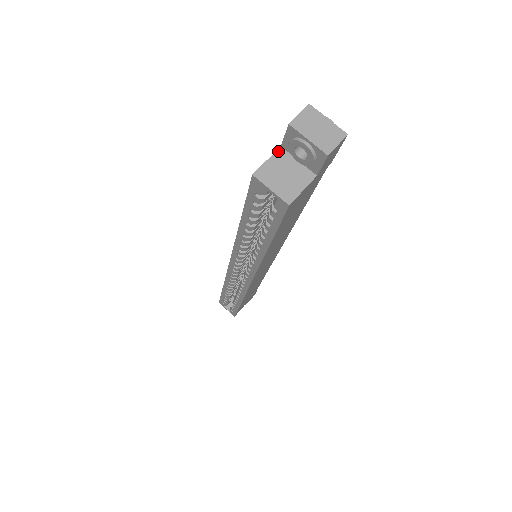
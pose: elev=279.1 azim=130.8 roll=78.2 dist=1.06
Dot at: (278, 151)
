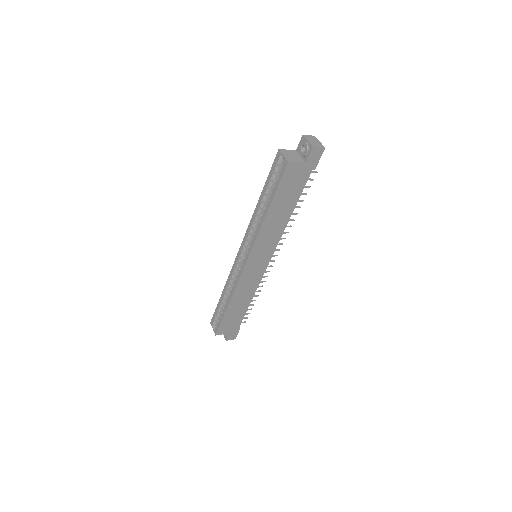
Dot at: (294, 150)
